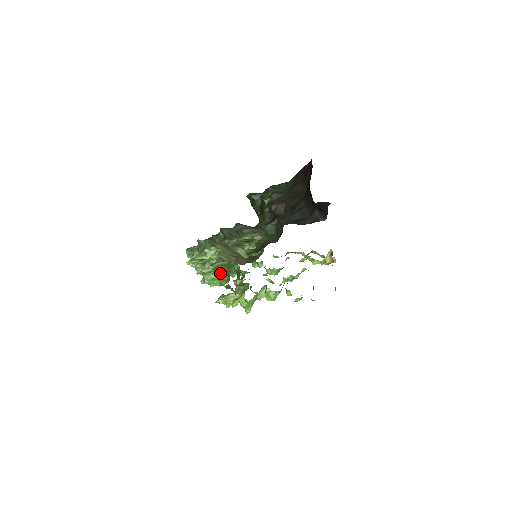
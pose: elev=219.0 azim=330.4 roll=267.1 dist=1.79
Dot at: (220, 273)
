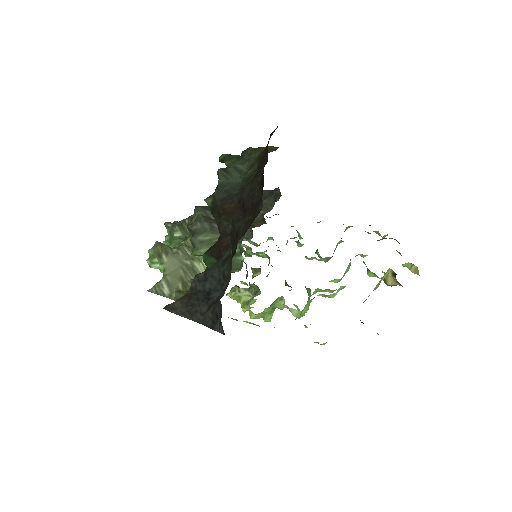
Dot at: occluded
